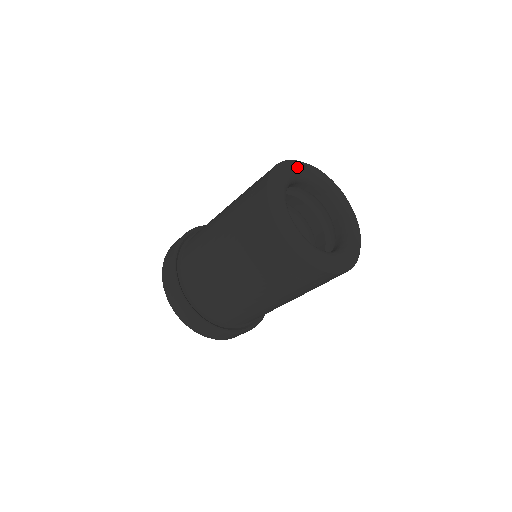
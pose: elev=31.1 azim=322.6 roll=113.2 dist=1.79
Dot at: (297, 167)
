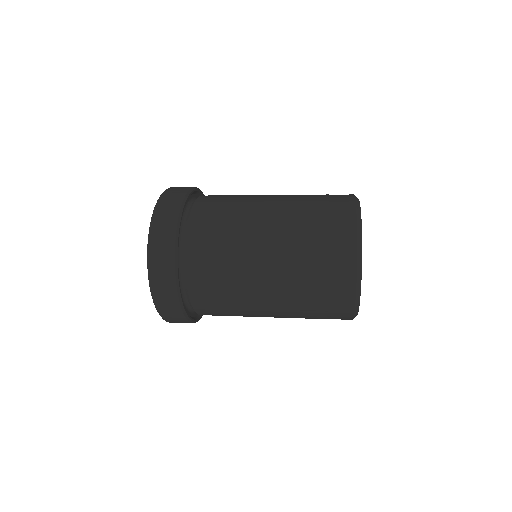
Dot at: occluded
